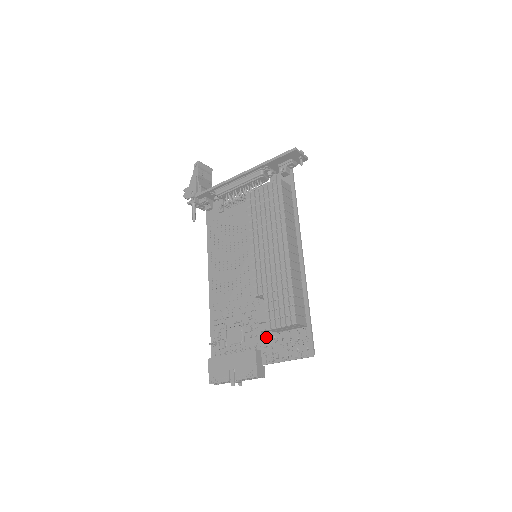
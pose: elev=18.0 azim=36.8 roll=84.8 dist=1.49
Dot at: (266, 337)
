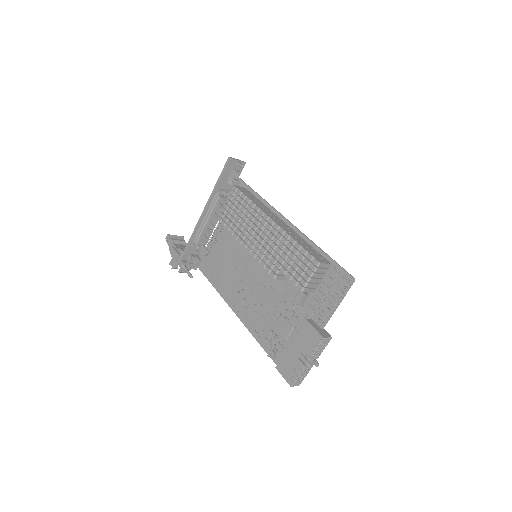
Dot at: (308, 305)
